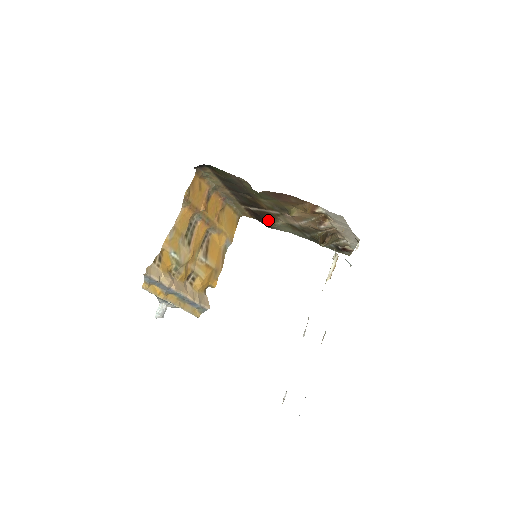
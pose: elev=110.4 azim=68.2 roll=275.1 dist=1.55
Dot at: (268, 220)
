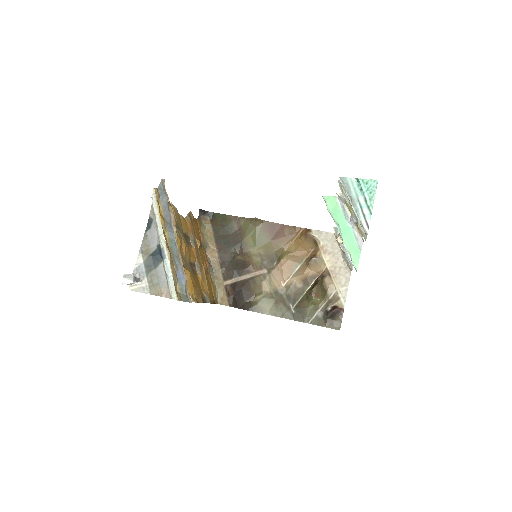
Dot at: (249, 296)
